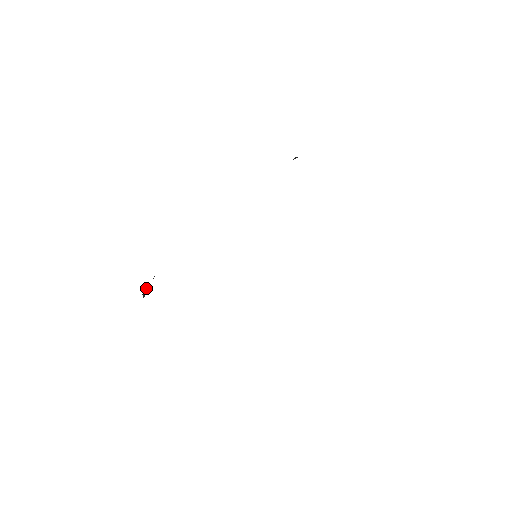
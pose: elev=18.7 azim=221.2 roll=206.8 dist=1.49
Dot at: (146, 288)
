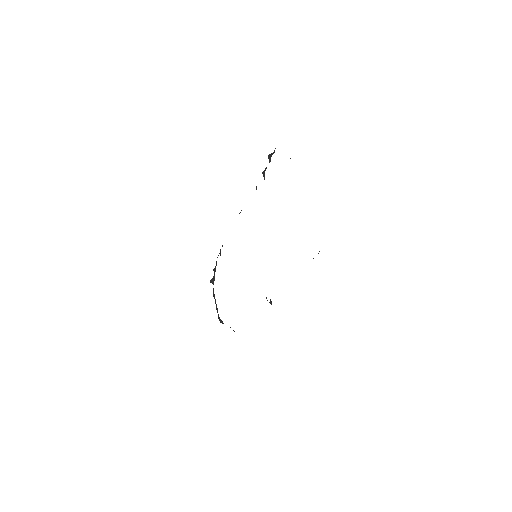
Dot at: (213, 276)
